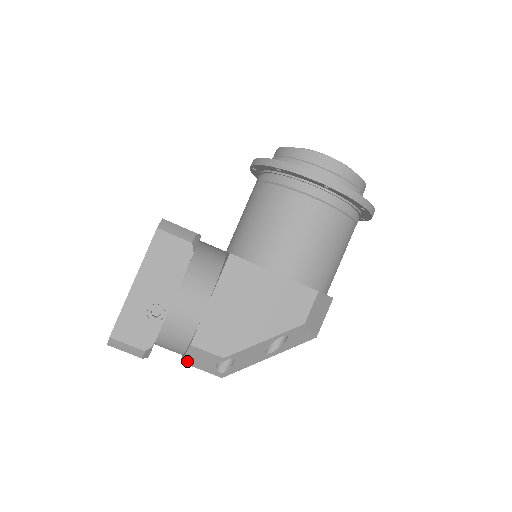
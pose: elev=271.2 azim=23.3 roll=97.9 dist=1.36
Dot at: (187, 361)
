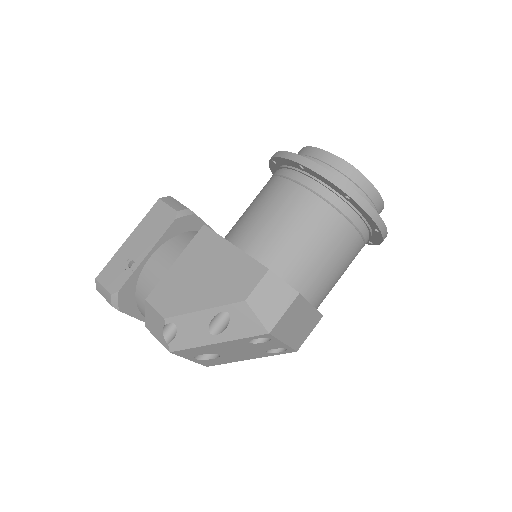
Dot at: (148, 325)
